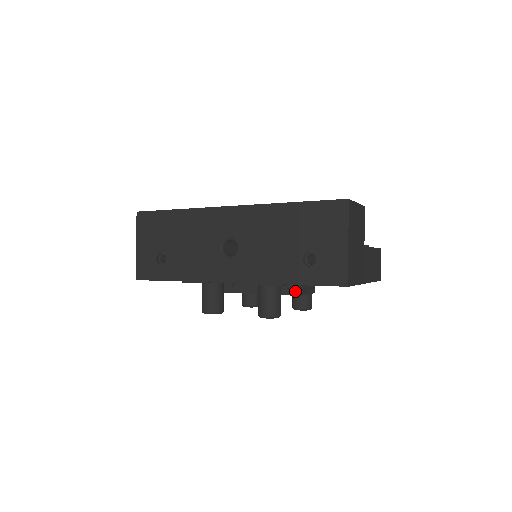
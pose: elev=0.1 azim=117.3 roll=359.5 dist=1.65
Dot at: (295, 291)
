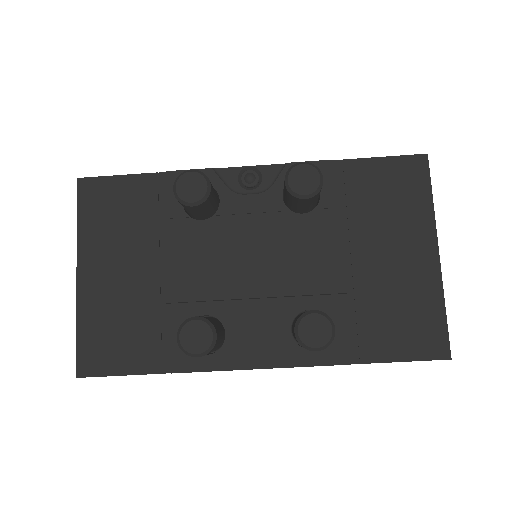
Dot at: (333, 221)
